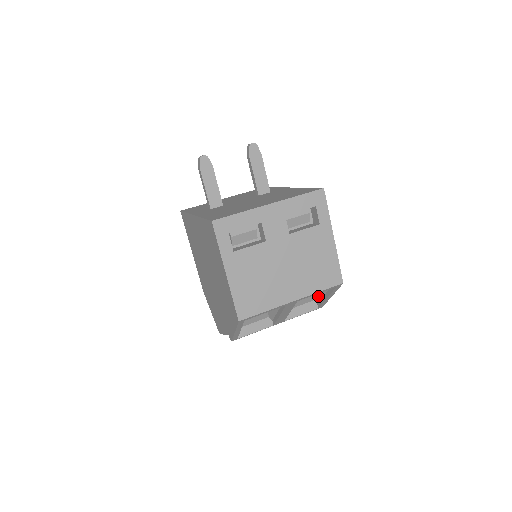
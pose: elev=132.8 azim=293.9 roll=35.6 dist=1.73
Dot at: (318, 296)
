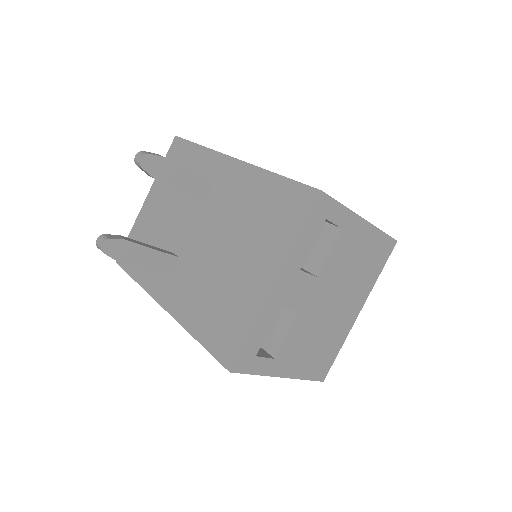
Dot at: occluded
